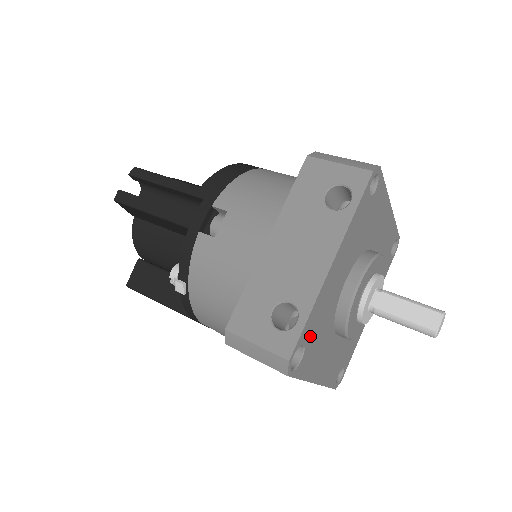
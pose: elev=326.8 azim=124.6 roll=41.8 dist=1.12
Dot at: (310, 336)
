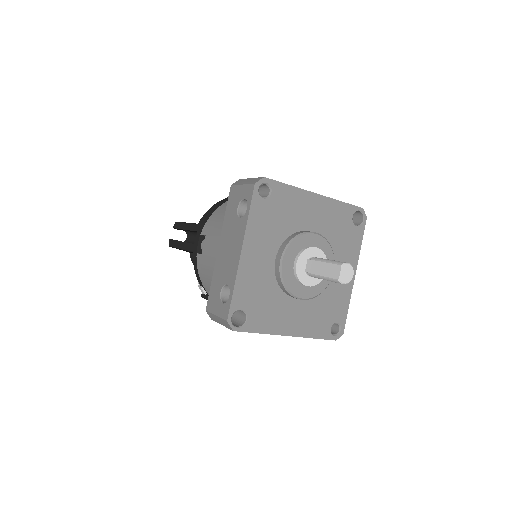
Dot at: (247, 303)
